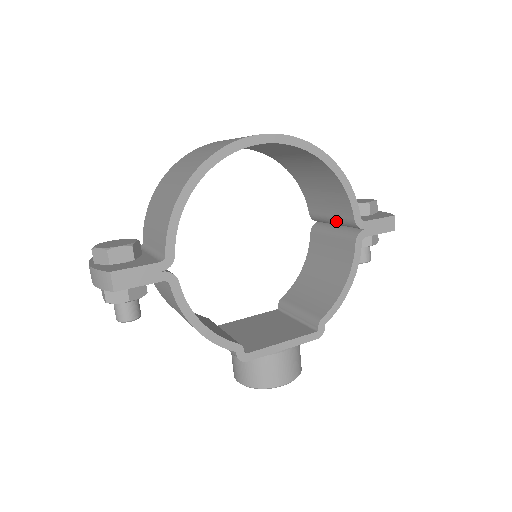
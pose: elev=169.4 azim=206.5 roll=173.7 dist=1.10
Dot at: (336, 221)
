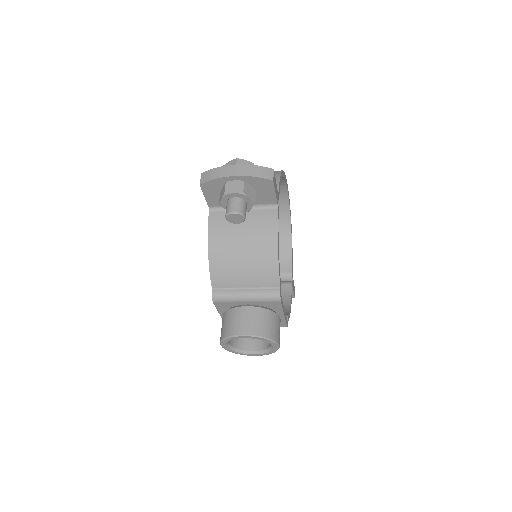
Dot at: occluded
